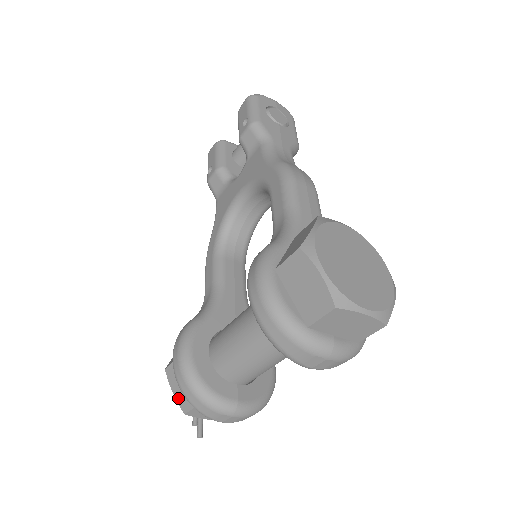
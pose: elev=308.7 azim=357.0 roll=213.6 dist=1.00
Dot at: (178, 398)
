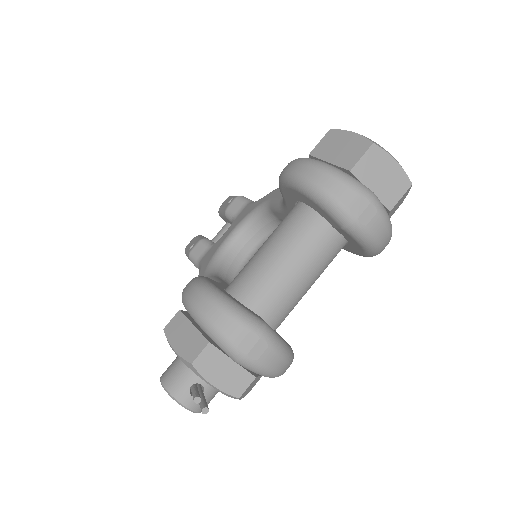
Dot at: (182, 349)
